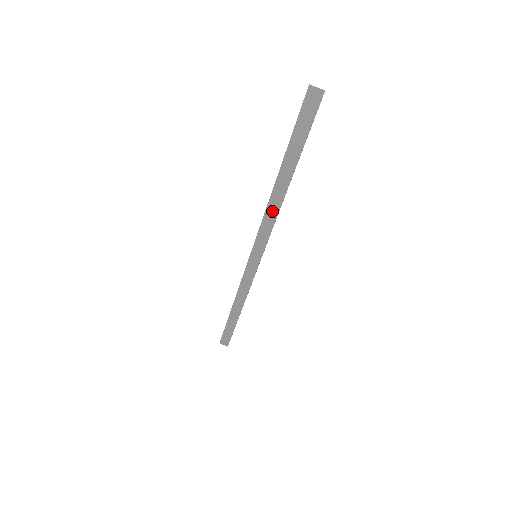
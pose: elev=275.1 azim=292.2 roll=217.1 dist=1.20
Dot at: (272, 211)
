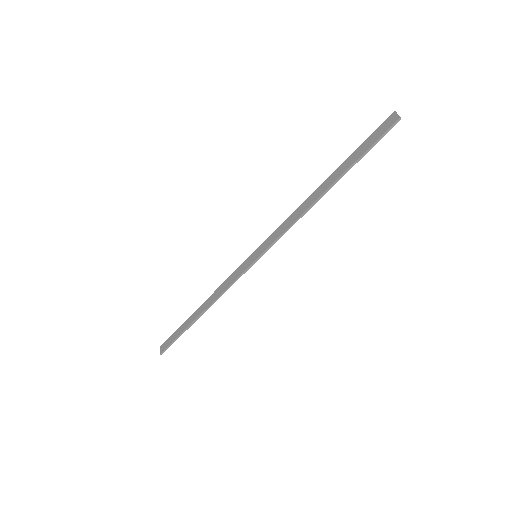
Dot at: (298, 213)
